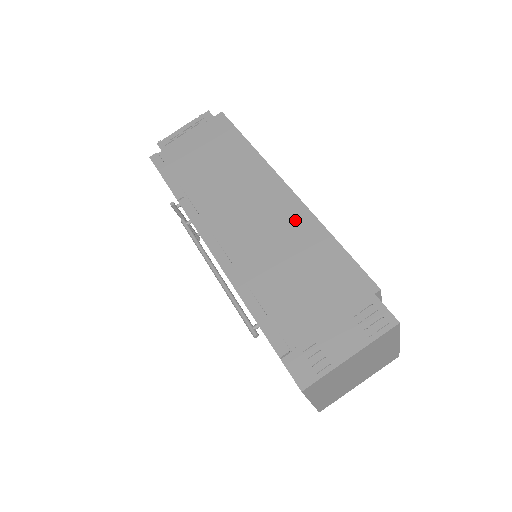
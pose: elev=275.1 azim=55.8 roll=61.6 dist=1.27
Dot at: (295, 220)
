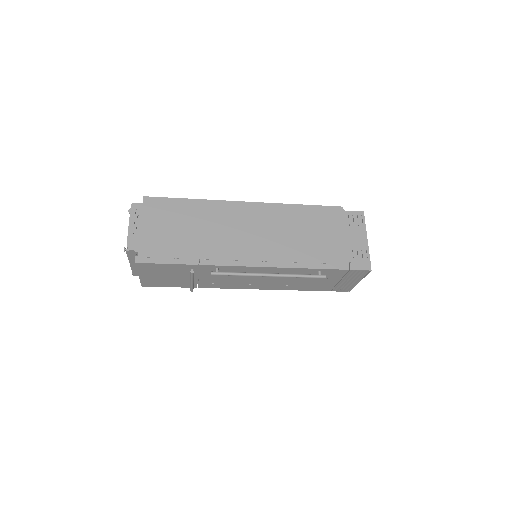
Dot at: (274, 213)
